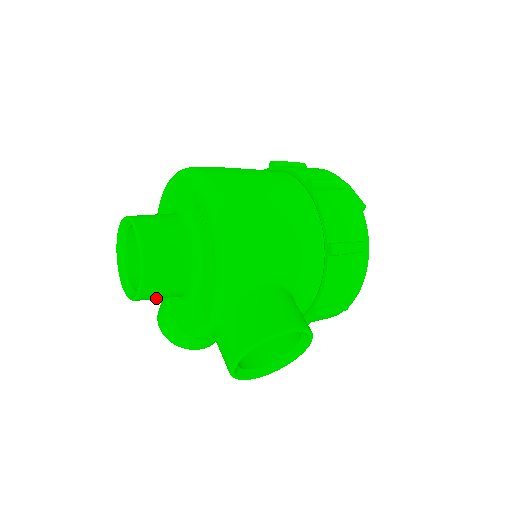
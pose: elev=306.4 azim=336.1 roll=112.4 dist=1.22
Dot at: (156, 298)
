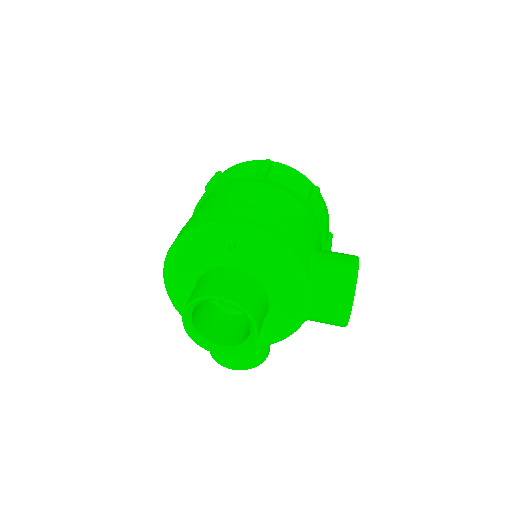
Dot at: occluded
